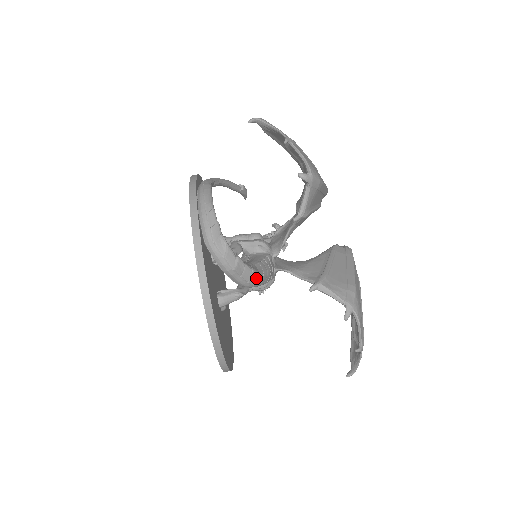
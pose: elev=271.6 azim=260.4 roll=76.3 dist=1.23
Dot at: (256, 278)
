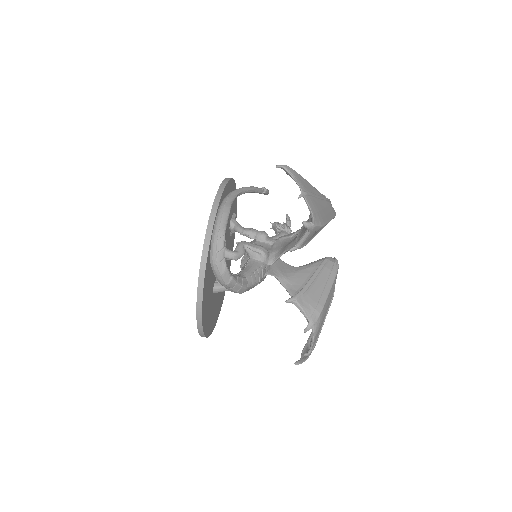
Dot at: (244, 290)
